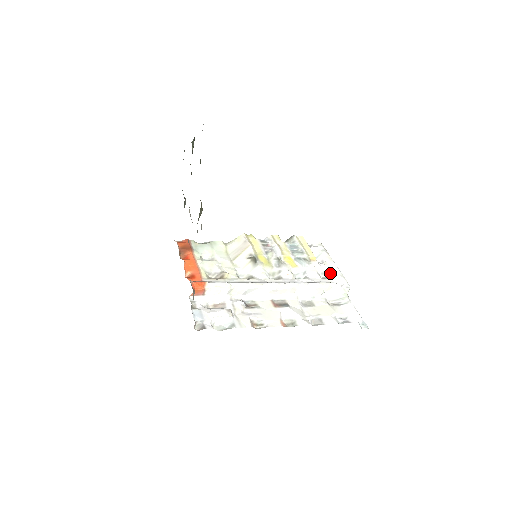
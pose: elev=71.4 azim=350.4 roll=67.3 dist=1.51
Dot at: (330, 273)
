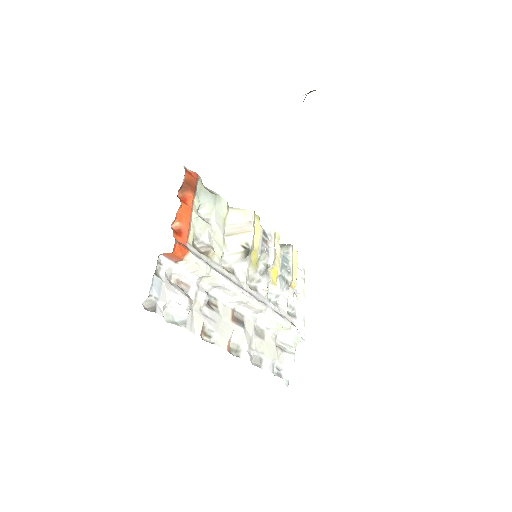
Dot at: (296, 310)
